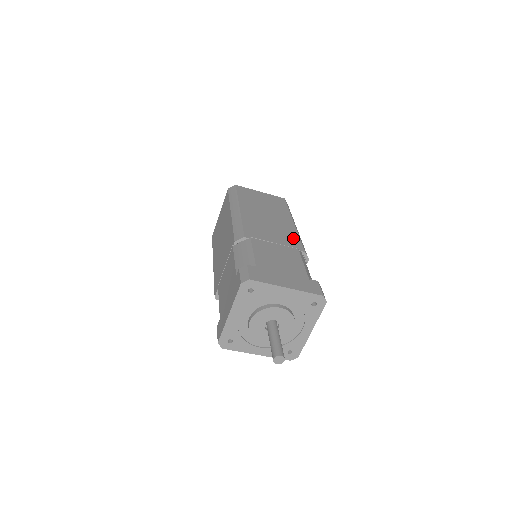
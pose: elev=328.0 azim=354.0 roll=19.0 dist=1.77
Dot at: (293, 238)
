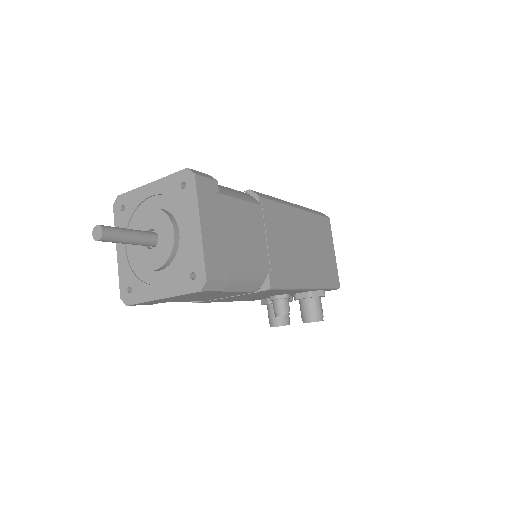
Dot at: occluded
